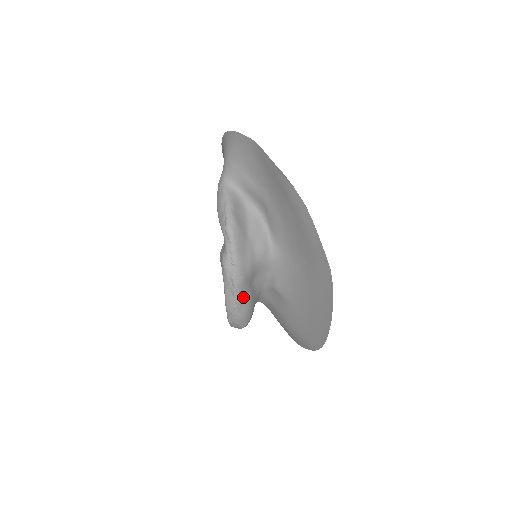
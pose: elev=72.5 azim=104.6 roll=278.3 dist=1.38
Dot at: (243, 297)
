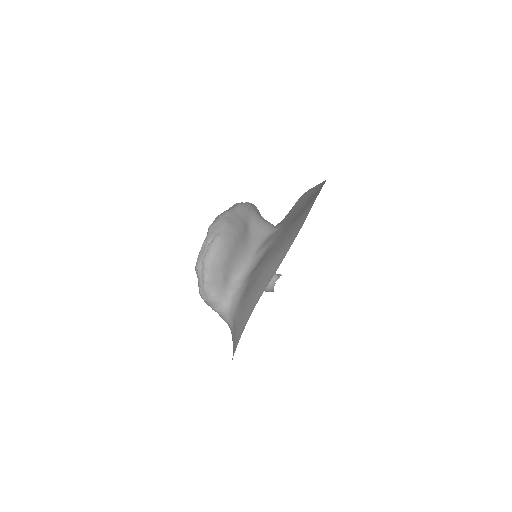
Dot at: (238, 215)
